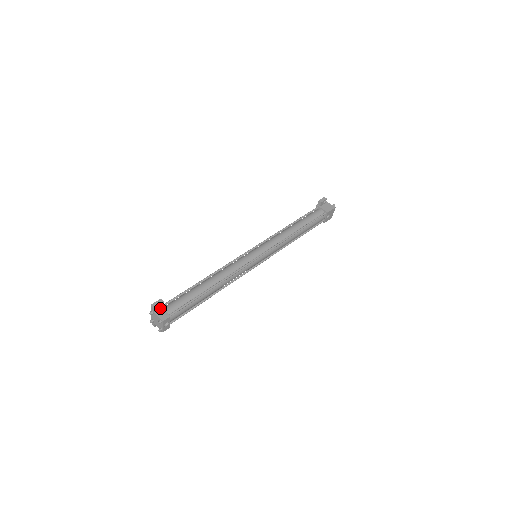
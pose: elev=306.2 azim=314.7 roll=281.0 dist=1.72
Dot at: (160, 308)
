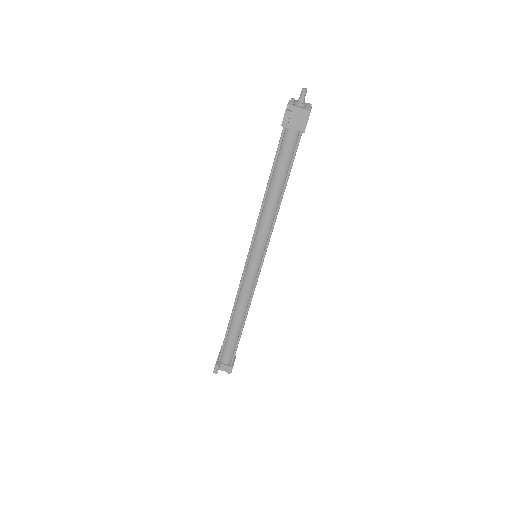
Dot at: (220, 365)
